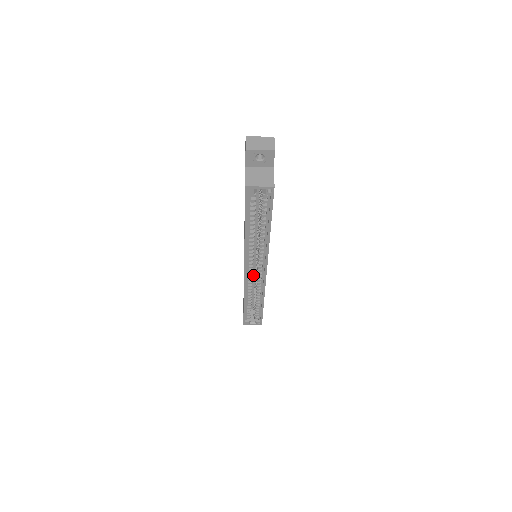
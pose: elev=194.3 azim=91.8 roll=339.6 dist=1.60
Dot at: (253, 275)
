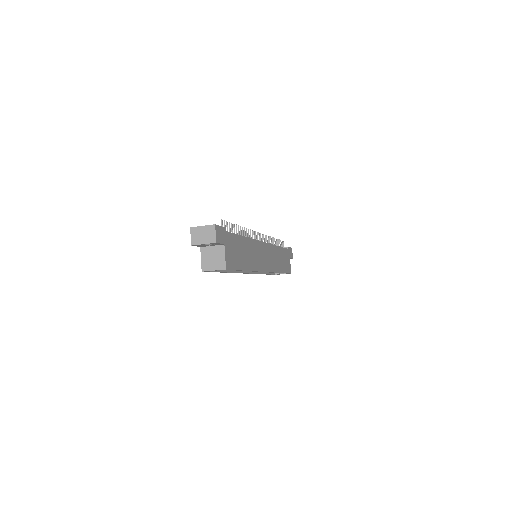
Dot at: occluded
